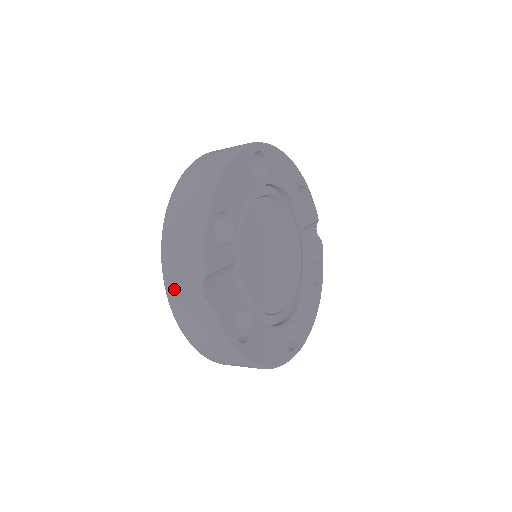
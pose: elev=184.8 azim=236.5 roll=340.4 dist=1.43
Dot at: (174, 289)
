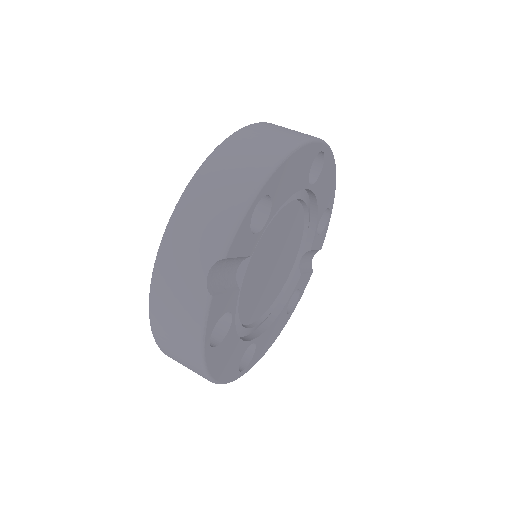
Dot at: (172, 252)
